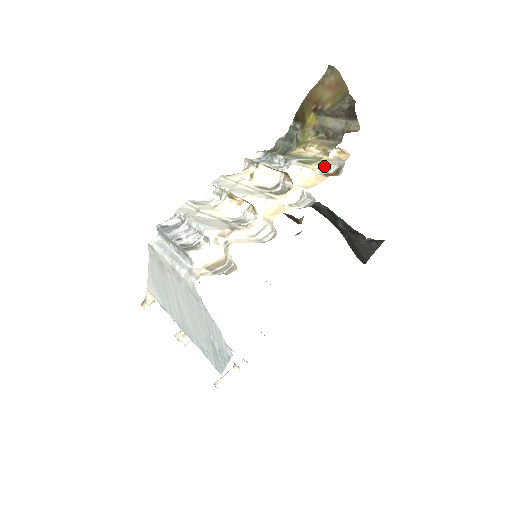
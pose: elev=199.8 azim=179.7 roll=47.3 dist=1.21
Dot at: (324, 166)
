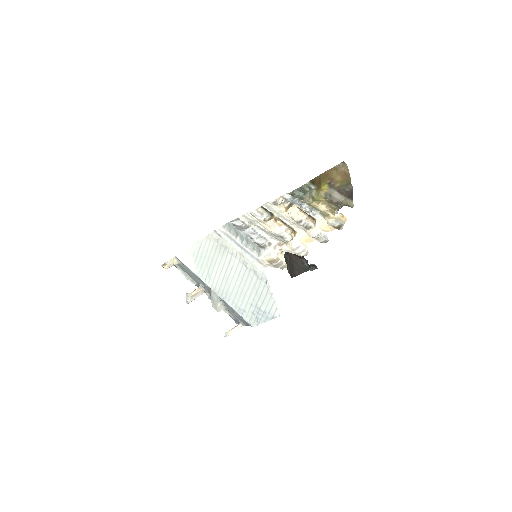
Dot at: (331, 220)
